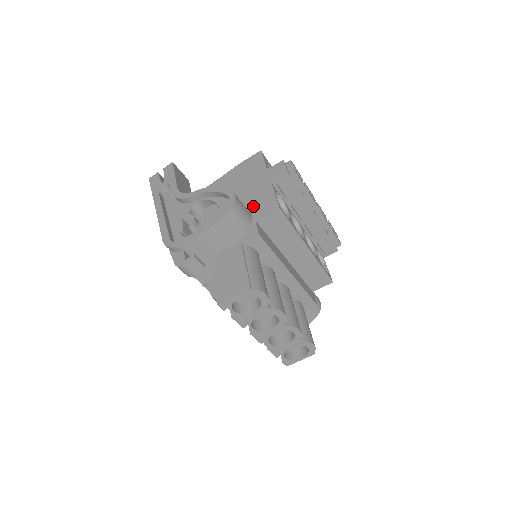
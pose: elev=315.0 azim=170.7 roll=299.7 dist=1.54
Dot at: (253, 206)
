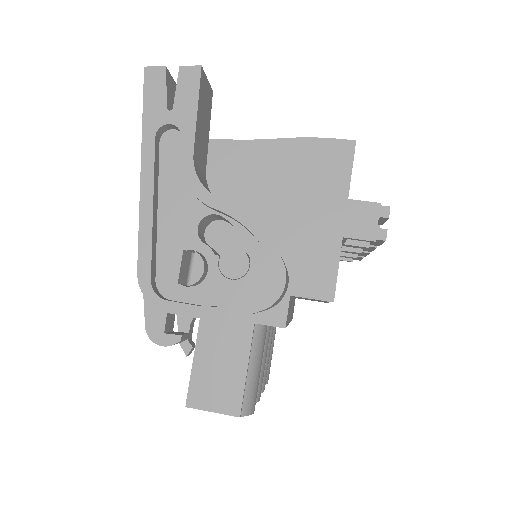
Dot at: (298, 263)
